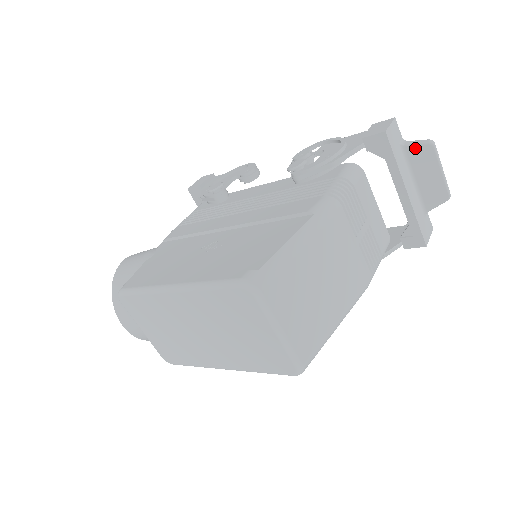
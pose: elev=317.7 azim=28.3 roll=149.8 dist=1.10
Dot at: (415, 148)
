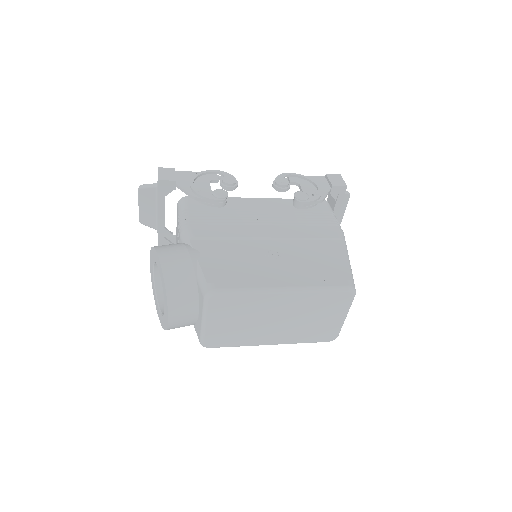
Dot at: occluded
